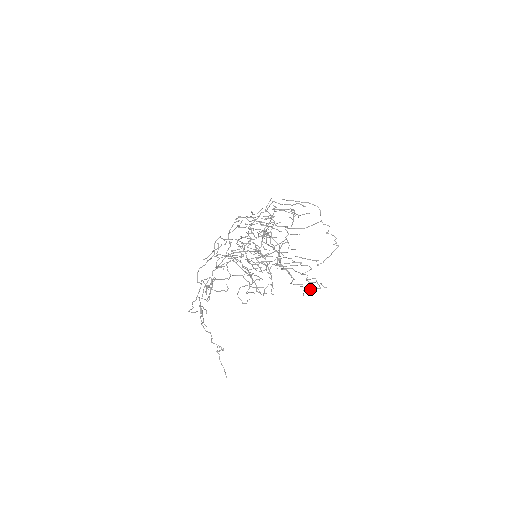
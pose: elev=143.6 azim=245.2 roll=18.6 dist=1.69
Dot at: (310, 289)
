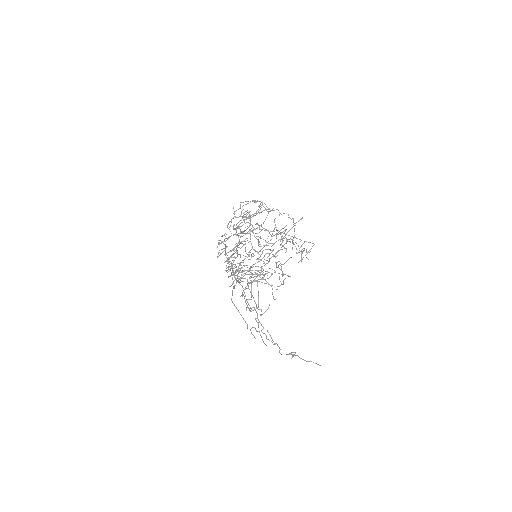
Dot at: (308, 251)
